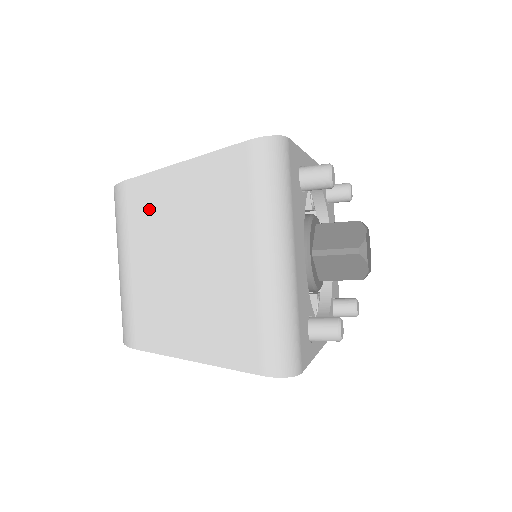
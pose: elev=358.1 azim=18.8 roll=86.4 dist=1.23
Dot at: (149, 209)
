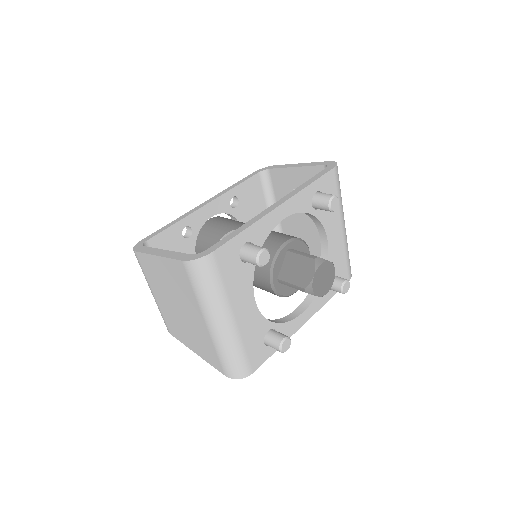
Dot at: (151, 272)
